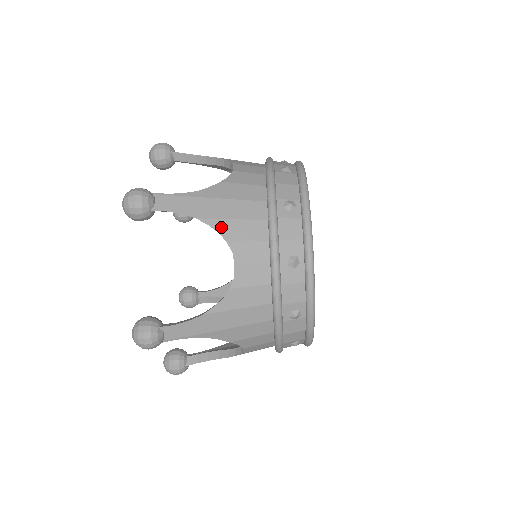
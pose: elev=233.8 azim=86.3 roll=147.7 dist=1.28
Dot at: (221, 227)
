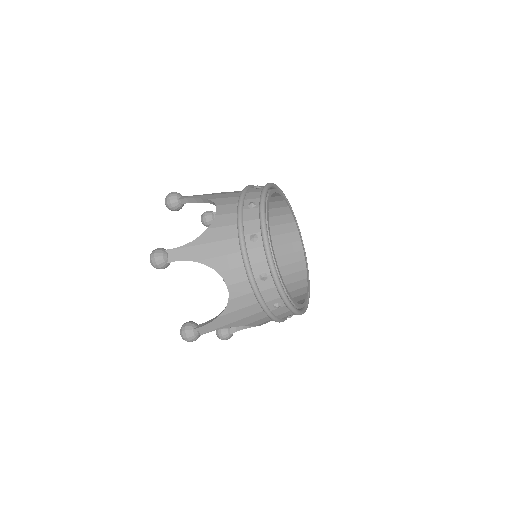
Dot at: (212, 264)
